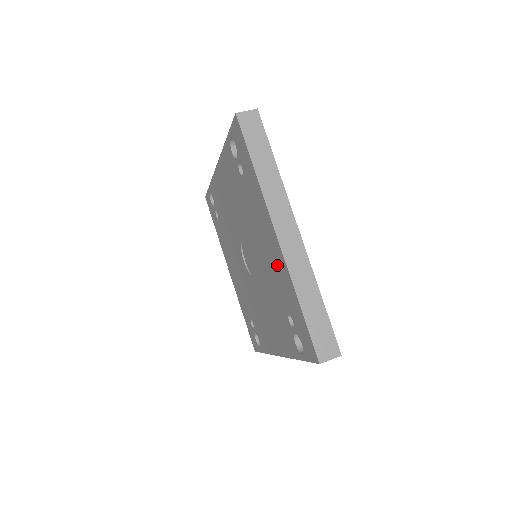
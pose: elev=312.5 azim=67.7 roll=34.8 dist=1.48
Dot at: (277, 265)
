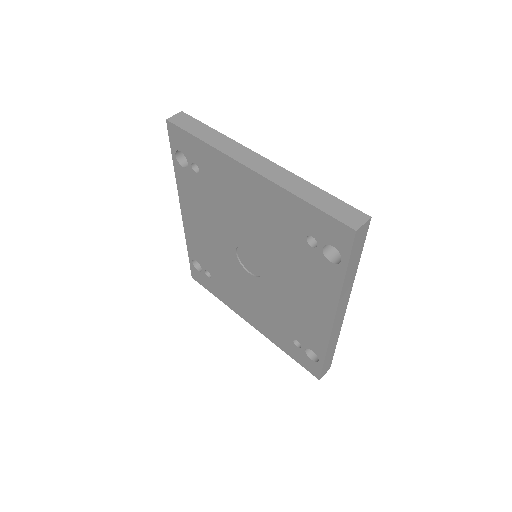
Dot at: (267, 201)
